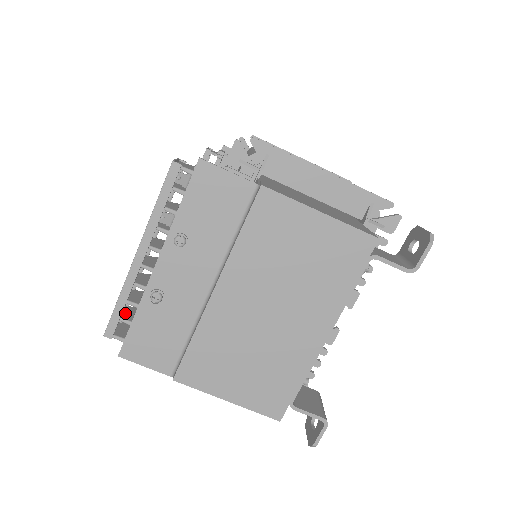
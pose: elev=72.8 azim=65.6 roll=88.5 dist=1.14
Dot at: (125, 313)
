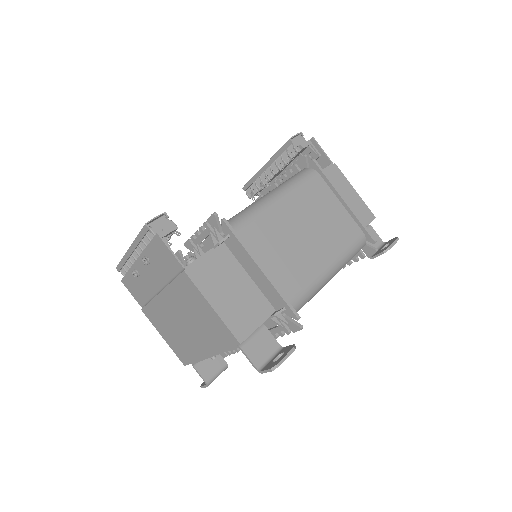
Dot at: occluded
